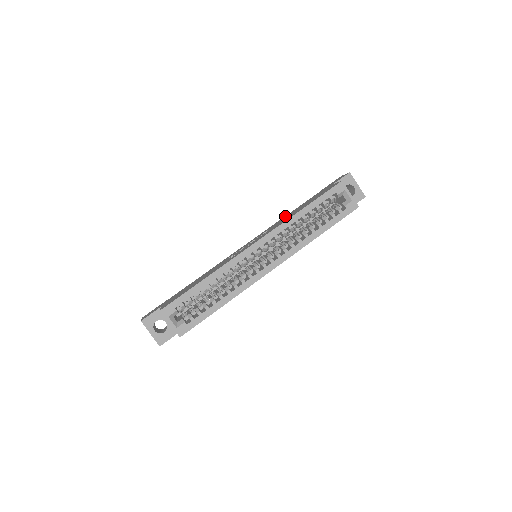
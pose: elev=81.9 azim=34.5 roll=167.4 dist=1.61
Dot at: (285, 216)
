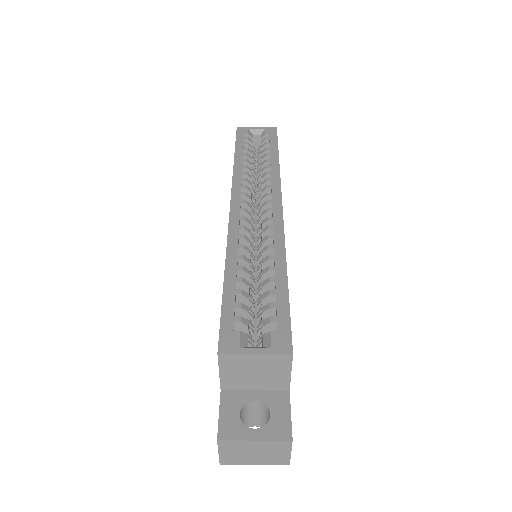
Dot at: occluded
